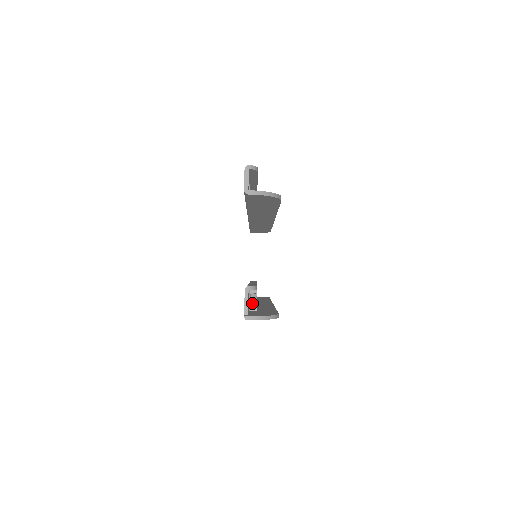
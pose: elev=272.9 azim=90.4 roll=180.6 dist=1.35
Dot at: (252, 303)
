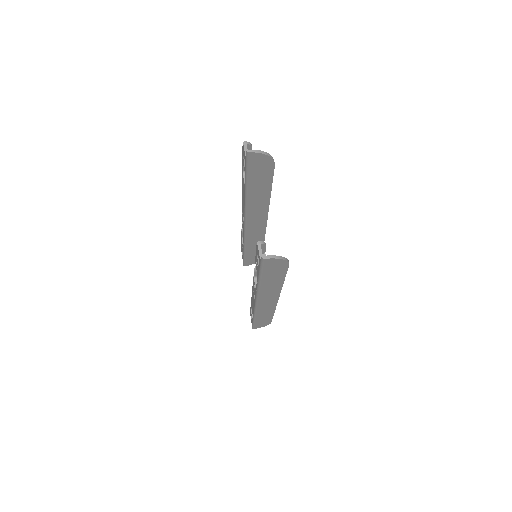
Dot at: occluded
